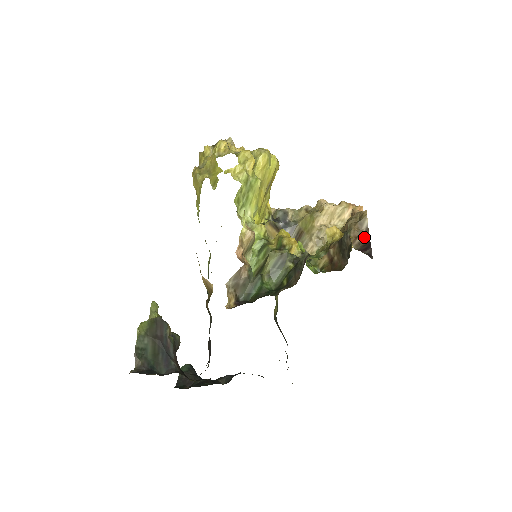
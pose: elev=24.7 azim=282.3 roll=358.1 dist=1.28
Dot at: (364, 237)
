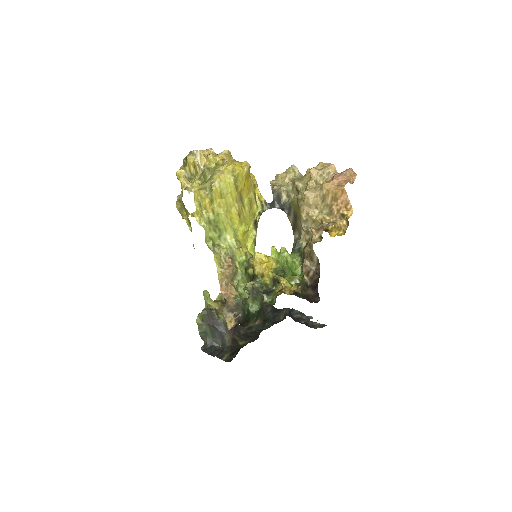
Dot at: (315, 271)
